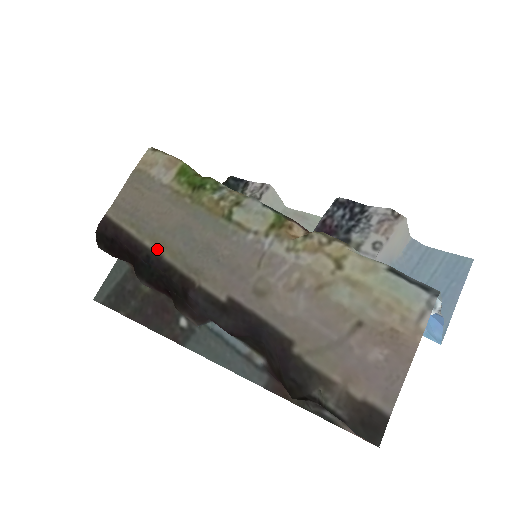
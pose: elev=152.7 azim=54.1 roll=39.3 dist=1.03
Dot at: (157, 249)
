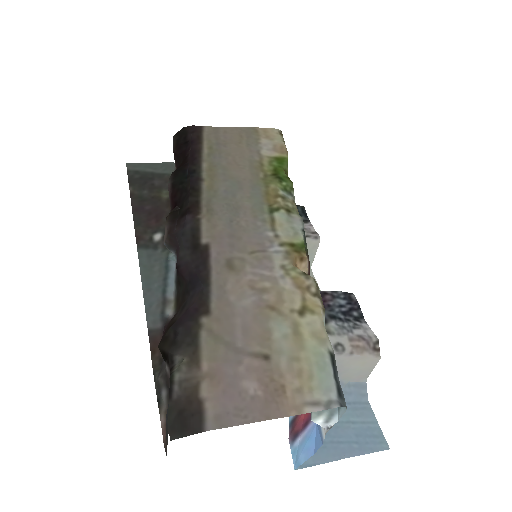
Dot at: (205, 174)
